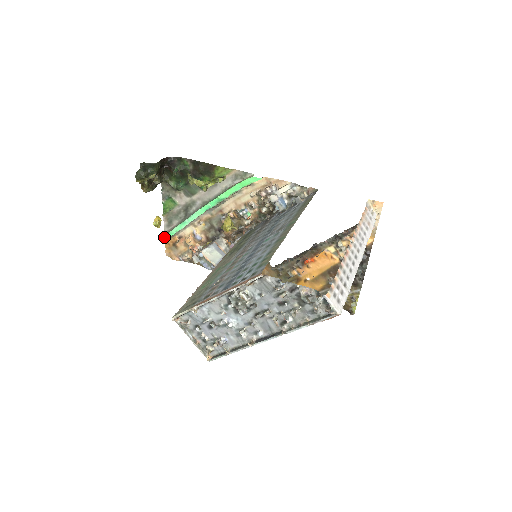
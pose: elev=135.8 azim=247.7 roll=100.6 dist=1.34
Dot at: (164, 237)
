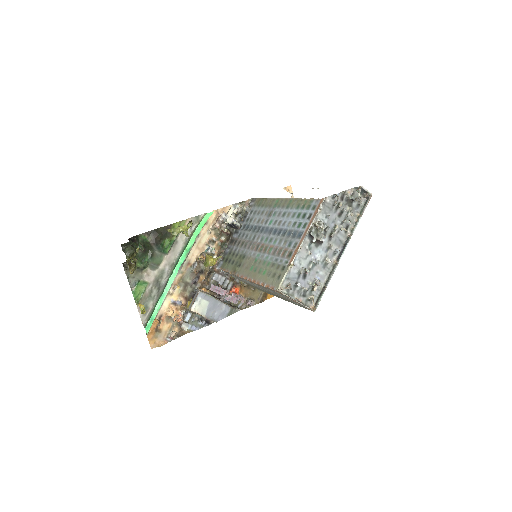
Dot at: (147, 326)
